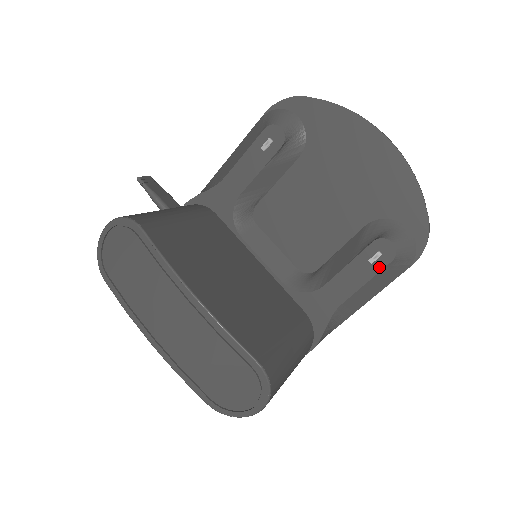
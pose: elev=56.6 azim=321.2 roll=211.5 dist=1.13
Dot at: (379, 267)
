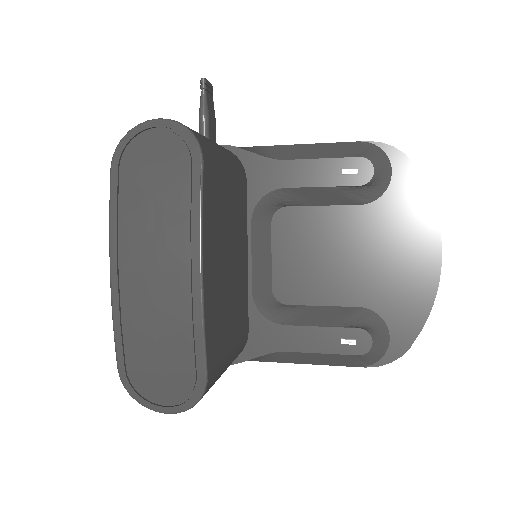
Dot at: (344, 351)
